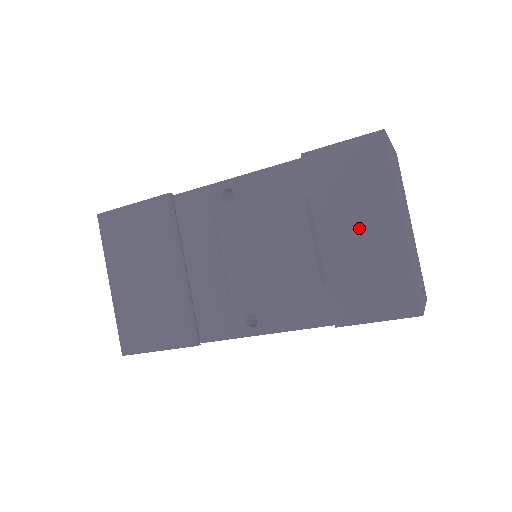
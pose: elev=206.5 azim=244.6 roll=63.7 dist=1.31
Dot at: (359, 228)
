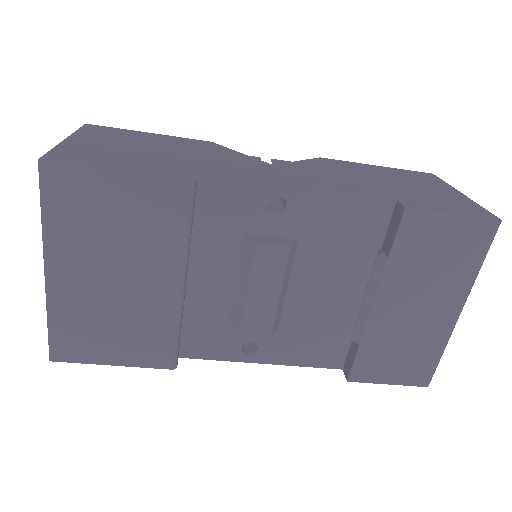
Dot at: (420, 305)
